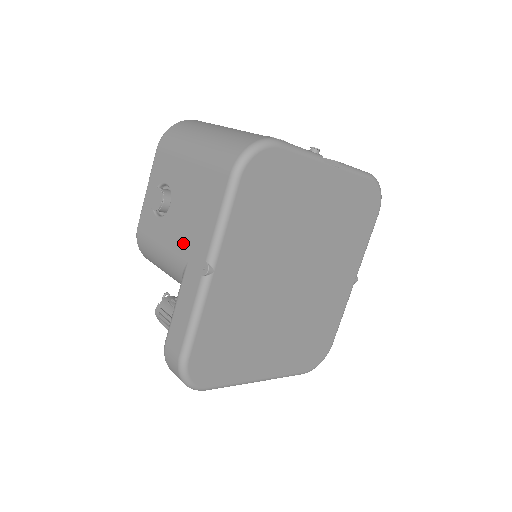
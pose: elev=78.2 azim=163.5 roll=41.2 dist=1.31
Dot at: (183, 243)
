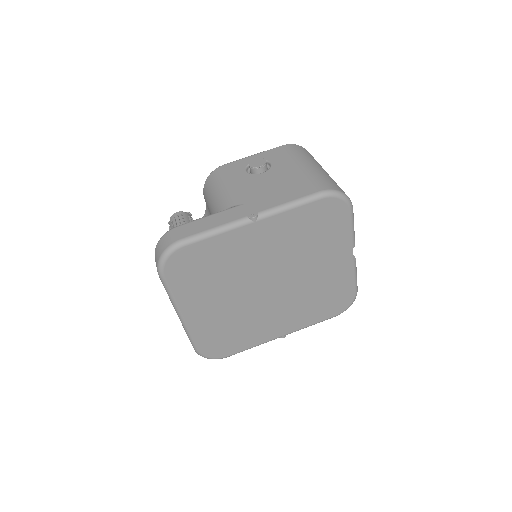
Dot at: (251, 194)
